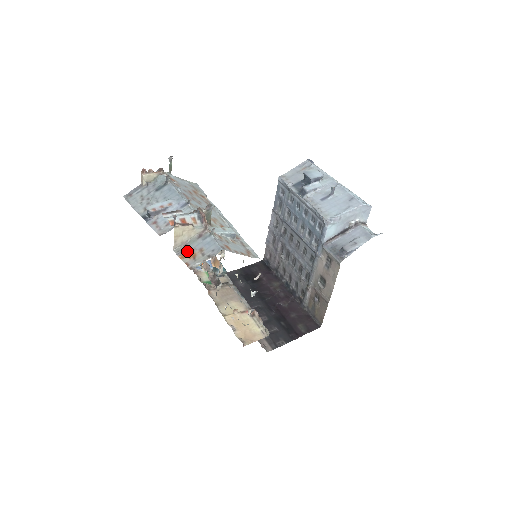
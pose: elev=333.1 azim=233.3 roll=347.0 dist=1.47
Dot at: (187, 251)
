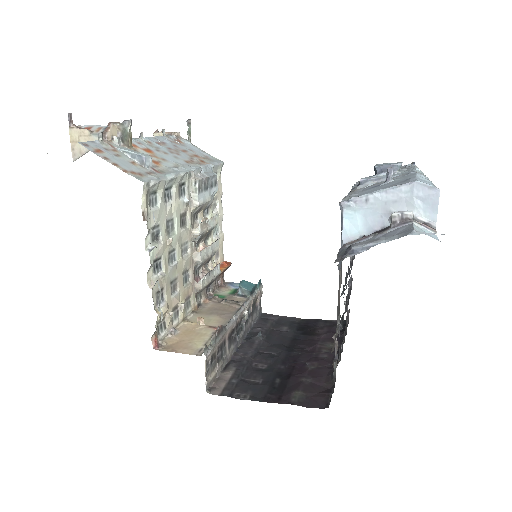
Dot at: occluded
